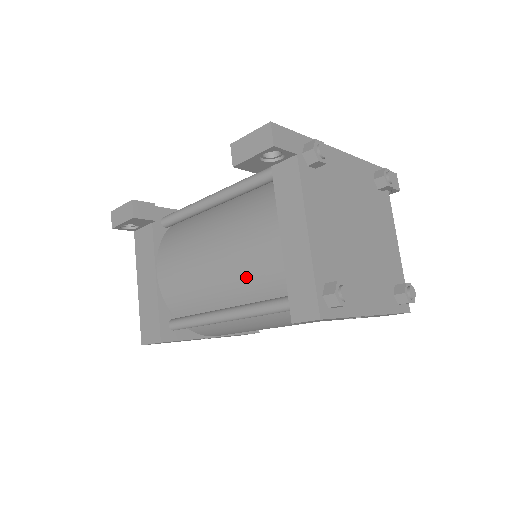
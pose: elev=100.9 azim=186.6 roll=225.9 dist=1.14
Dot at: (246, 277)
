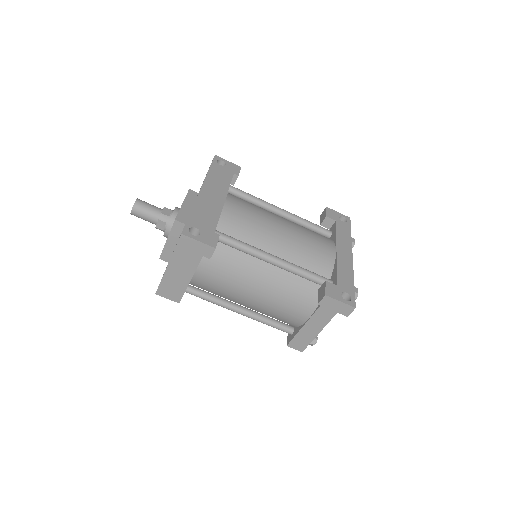
Dot at: (271, 313)
